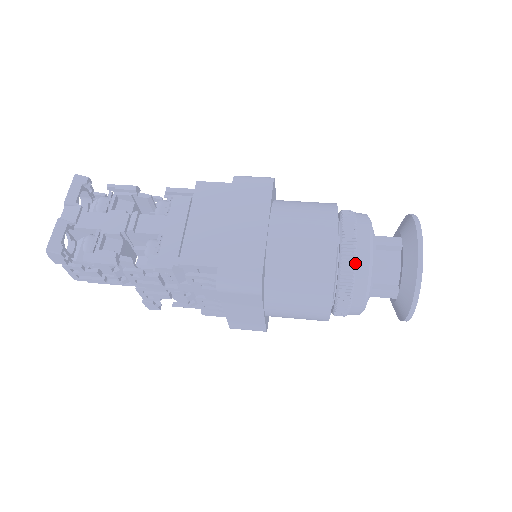
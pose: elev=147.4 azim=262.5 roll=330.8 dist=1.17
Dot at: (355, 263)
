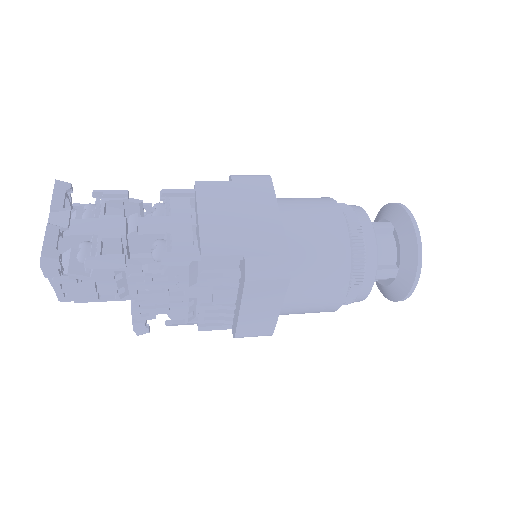
Dot at: (364, 243)
